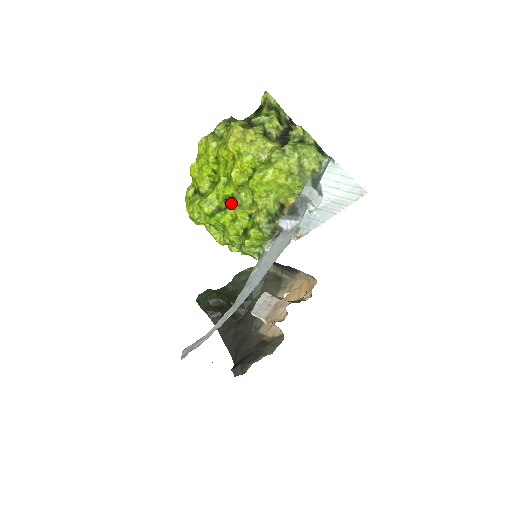
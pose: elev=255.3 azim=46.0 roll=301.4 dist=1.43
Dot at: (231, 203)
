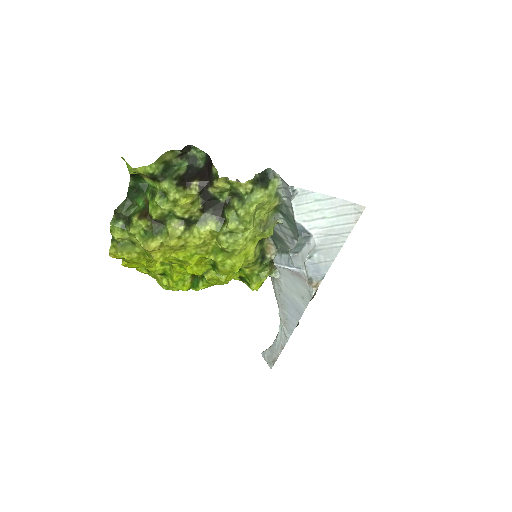
Dot at: (208, 279)
